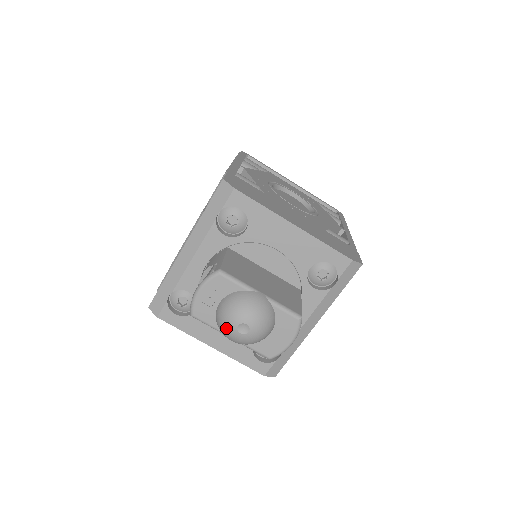
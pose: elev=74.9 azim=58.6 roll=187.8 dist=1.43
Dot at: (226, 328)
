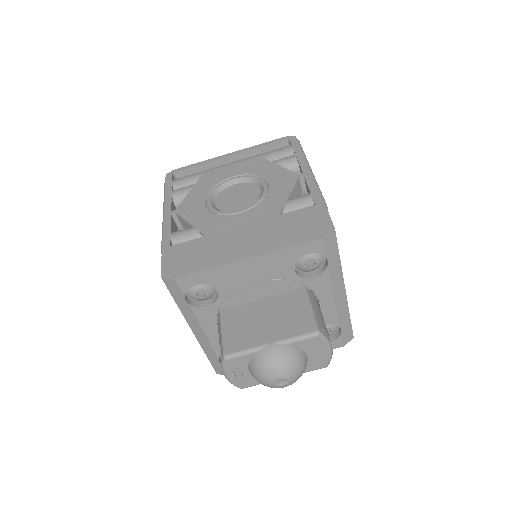
Dot at: (270, 387)
